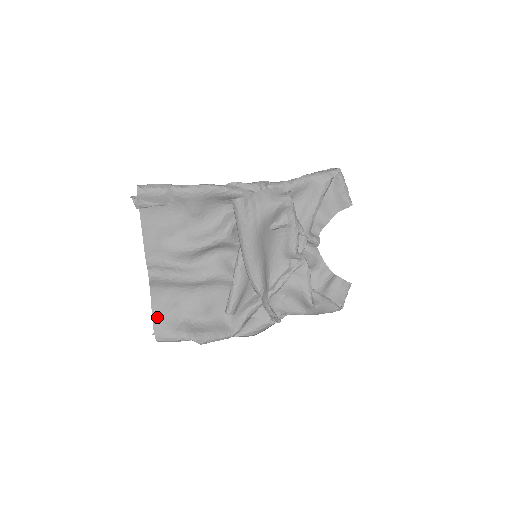
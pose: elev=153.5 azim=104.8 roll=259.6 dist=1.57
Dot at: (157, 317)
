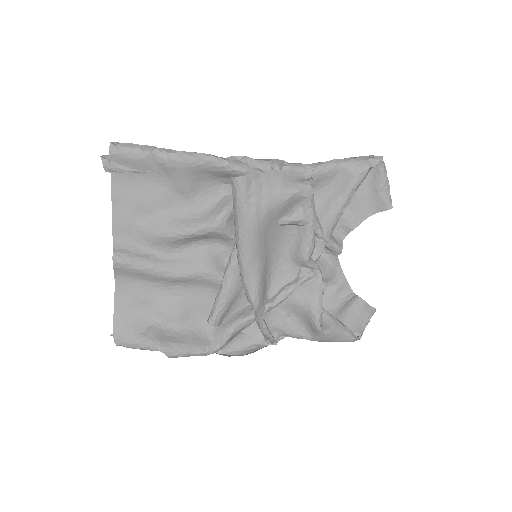
Dot at: (120, 314)
